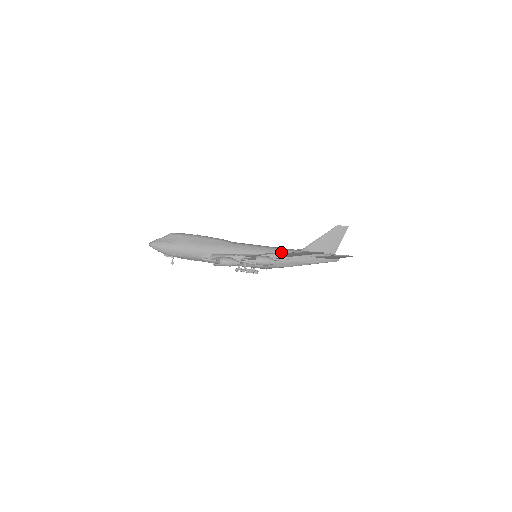
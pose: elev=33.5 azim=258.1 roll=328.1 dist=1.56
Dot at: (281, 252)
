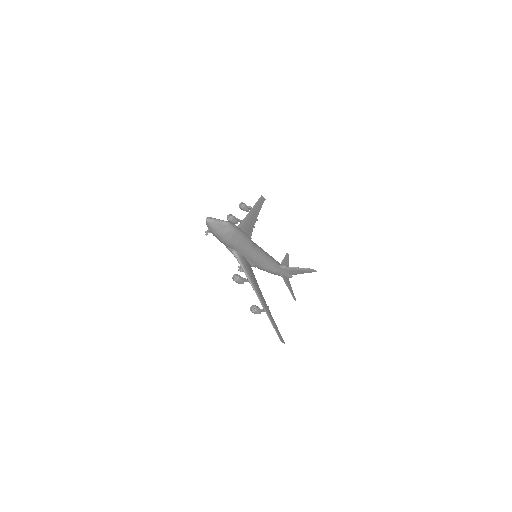
Dot at: (270, 267)
